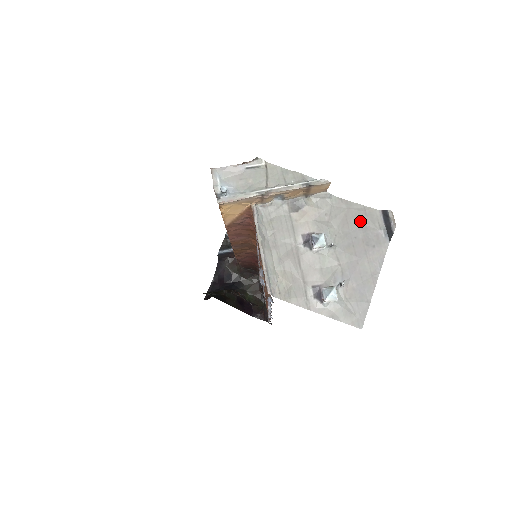
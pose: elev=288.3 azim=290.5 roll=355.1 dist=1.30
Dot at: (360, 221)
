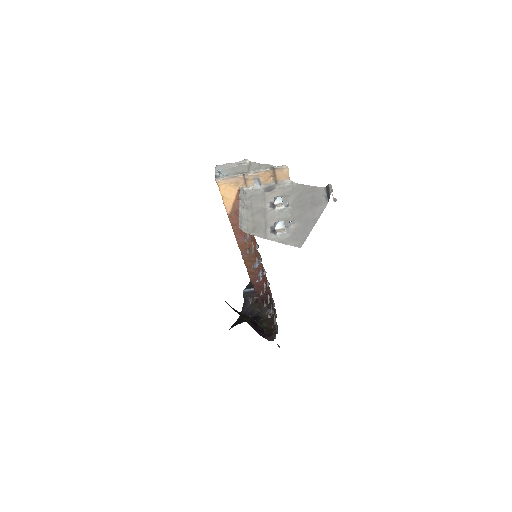
Dot at: (310, 194)
